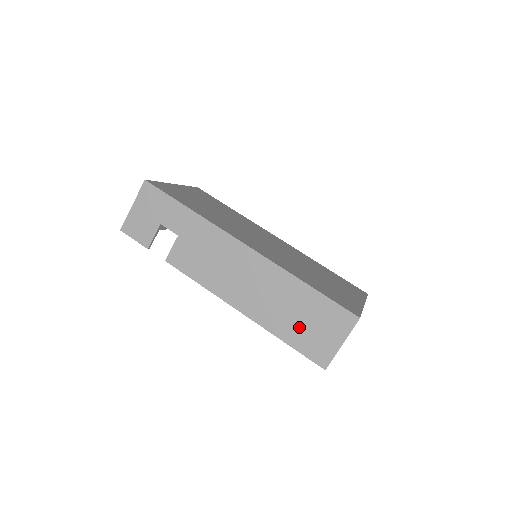
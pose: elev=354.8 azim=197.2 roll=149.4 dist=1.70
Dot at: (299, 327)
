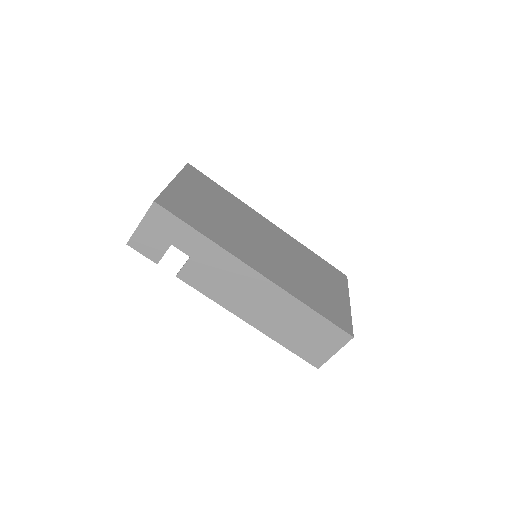
Dot at: (300, 339)
